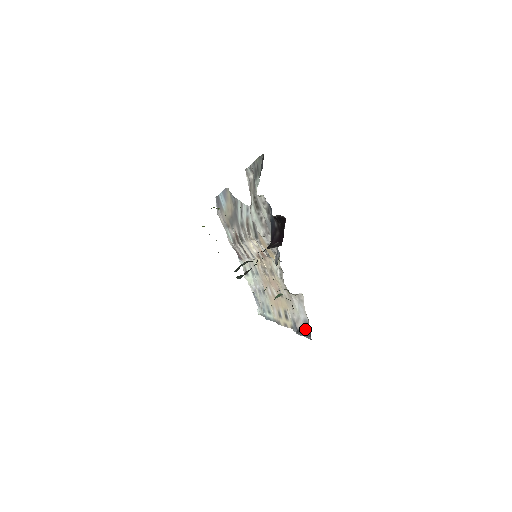
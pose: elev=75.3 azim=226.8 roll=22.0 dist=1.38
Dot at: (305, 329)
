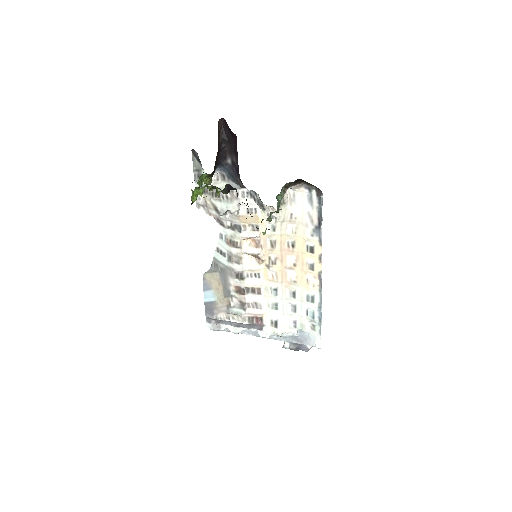
Dot at: (316, 205)
